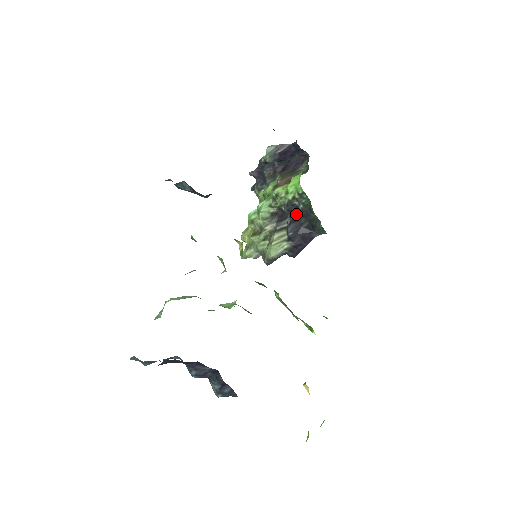
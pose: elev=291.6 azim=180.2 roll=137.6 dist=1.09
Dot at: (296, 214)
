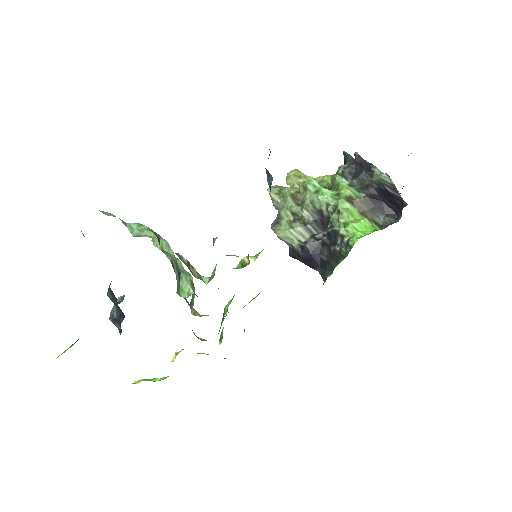
Dot at: (329, 243)
